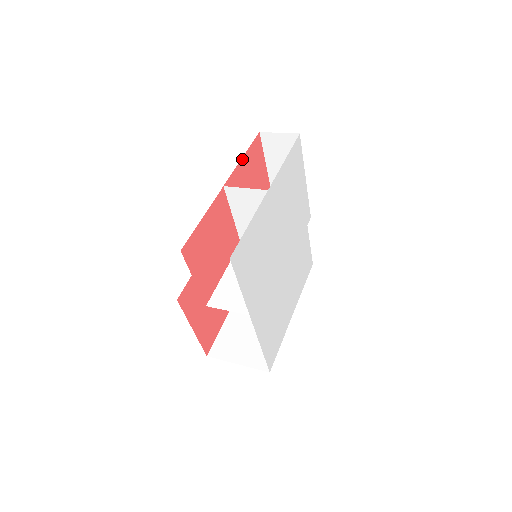
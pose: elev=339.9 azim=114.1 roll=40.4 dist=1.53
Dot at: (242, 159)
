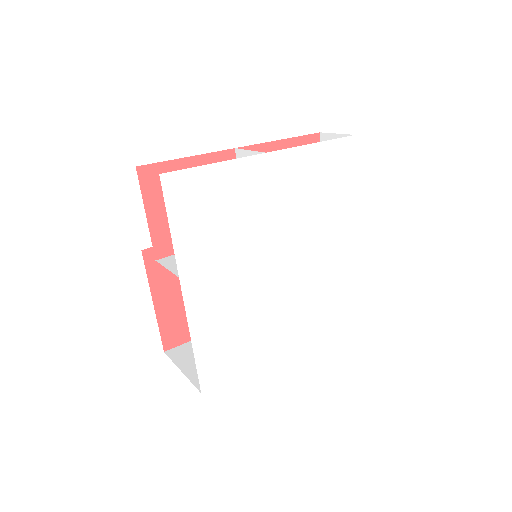
Dot at: (279, 141)
